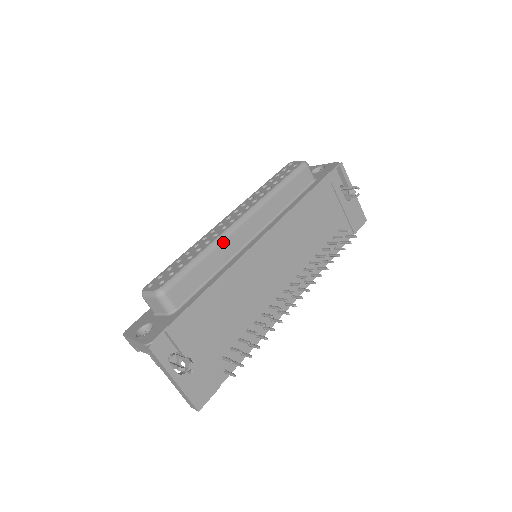
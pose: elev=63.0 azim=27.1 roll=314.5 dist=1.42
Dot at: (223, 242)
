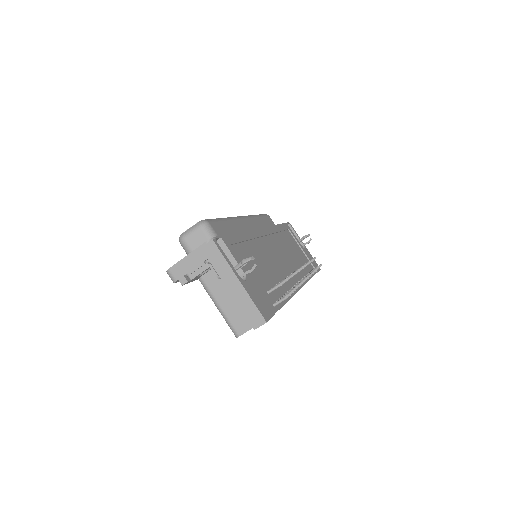
Dot at: (236, 220)
